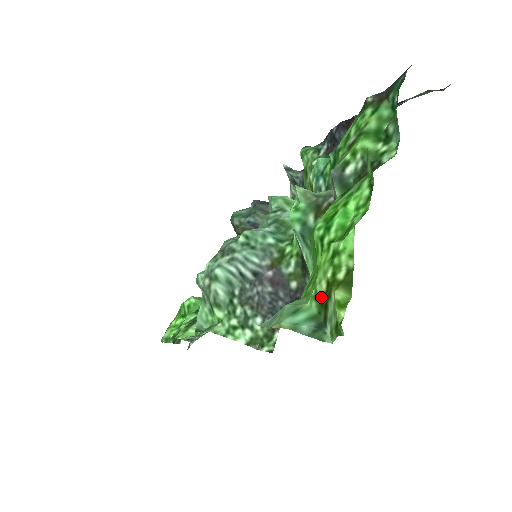
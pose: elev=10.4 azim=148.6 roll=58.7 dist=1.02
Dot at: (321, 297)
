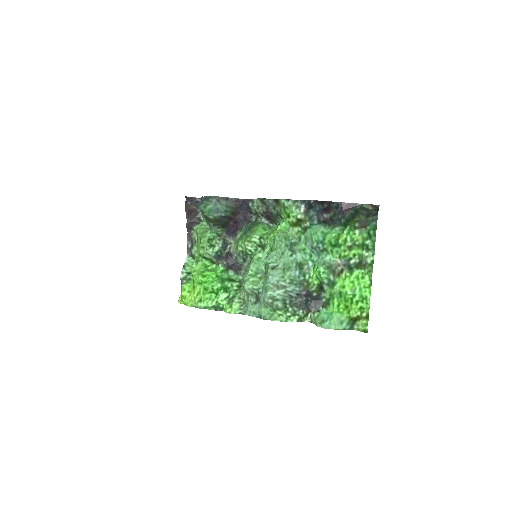
Dot at: (352, 318)
